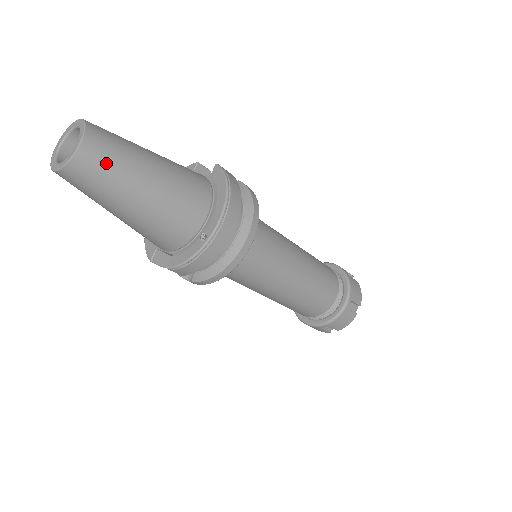
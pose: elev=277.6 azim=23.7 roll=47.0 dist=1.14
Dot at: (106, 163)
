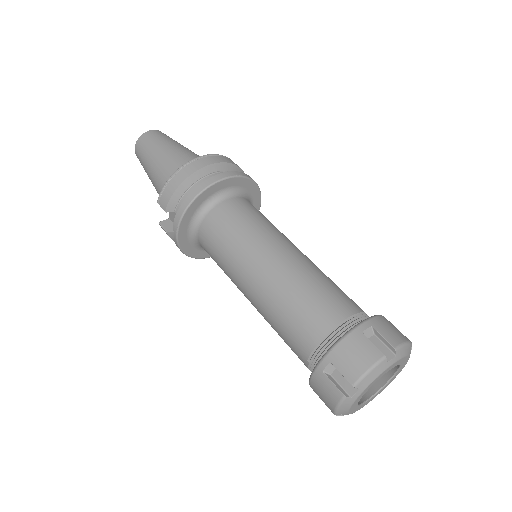
Dot at: (157, 137)
